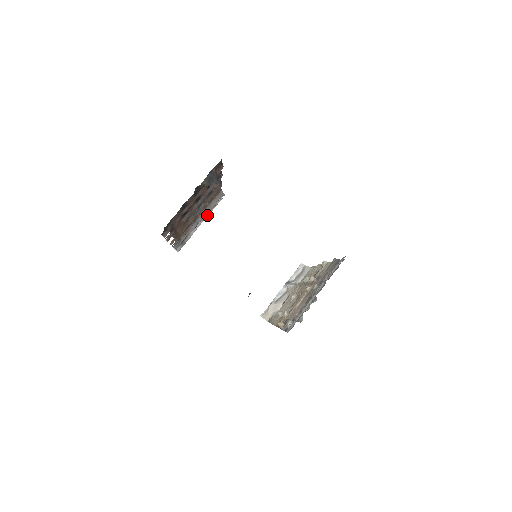
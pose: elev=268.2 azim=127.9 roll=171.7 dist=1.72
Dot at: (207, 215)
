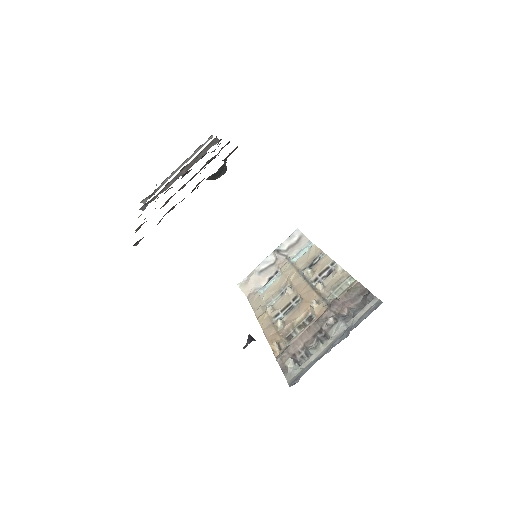
Dot at: (189, 158)
